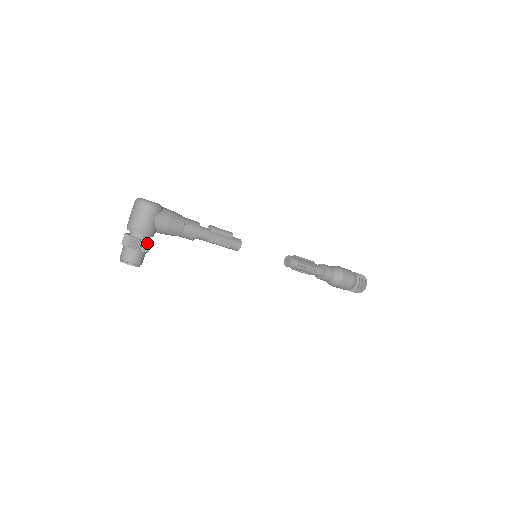
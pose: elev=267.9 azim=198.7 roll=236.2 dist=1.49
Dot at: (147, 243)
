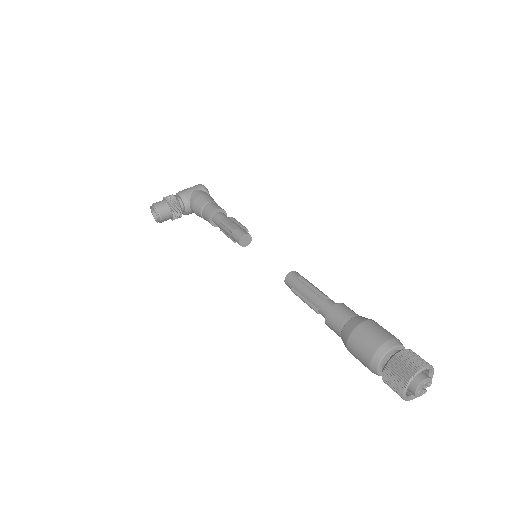
Dot at: (175, 199)
